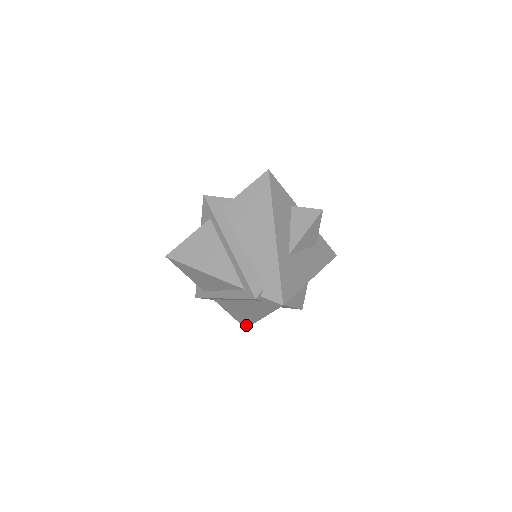
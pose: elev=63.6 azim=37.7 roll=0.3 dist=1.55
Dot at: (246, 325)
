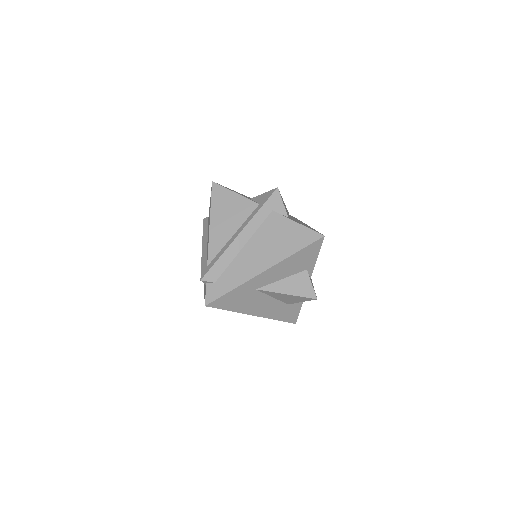
Dot at: occluded
